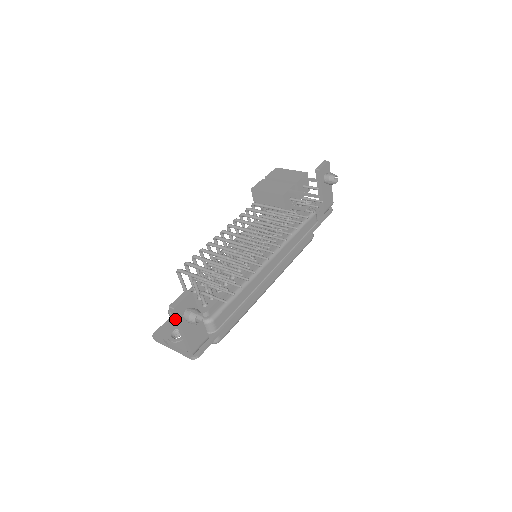
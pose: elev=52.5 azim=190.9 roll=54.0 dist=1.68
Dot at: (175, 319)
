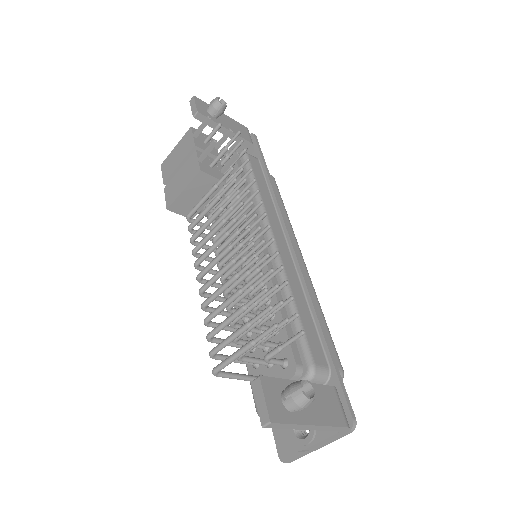
Dot at: (286, 427)
